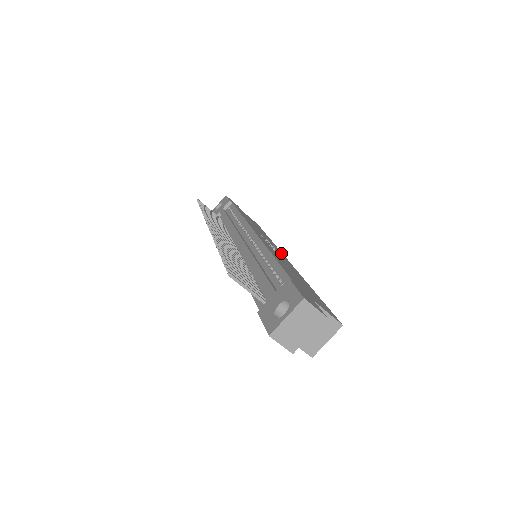
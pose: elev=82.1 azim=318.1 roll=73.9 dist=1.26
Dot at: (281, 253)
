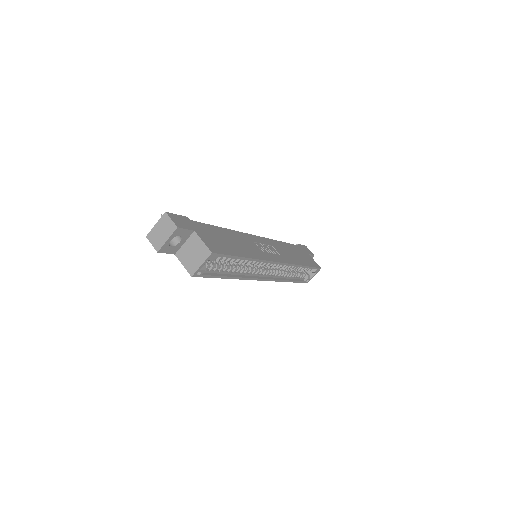
Dot at: (280, 259)
